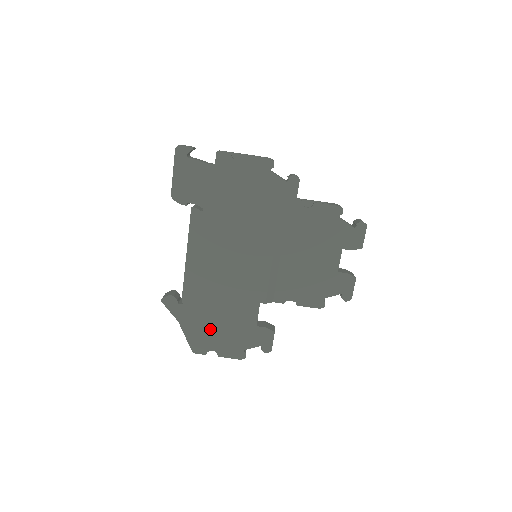
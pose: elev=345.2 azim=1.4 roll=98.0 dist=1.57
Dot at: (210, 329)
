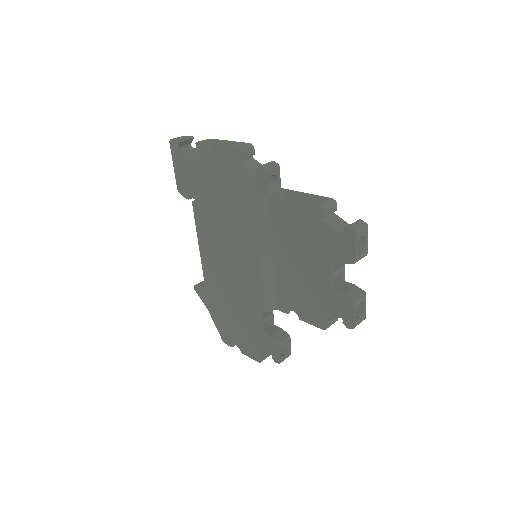
Dot at: (230, 324)
